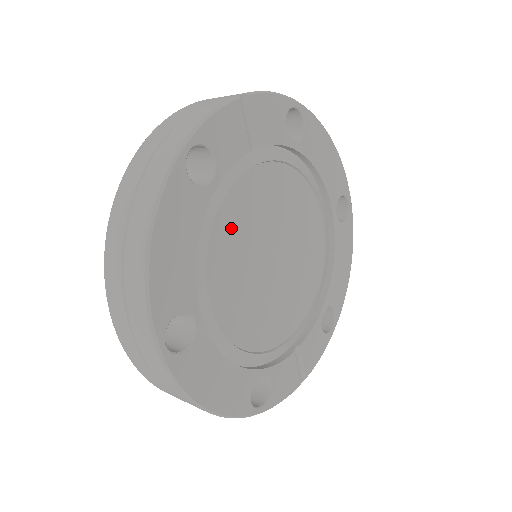
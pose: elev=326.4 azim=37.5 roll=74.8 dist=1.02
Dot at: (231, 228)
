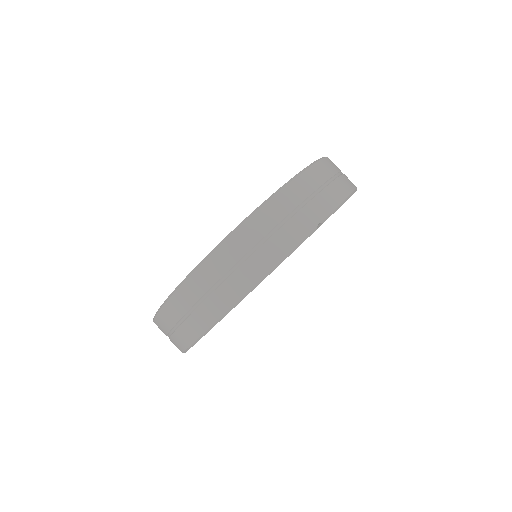
Dot at: occluded
